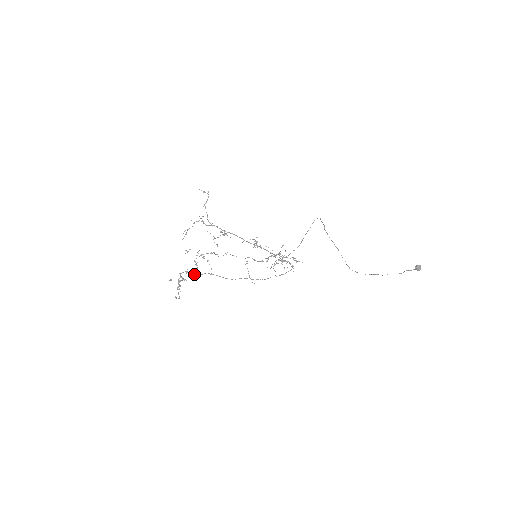
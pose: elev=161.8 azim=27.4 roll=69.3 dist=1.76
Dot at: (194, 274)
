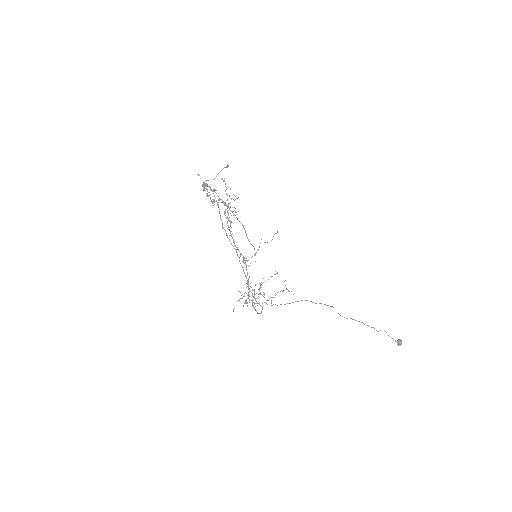
Dot at: occluded
